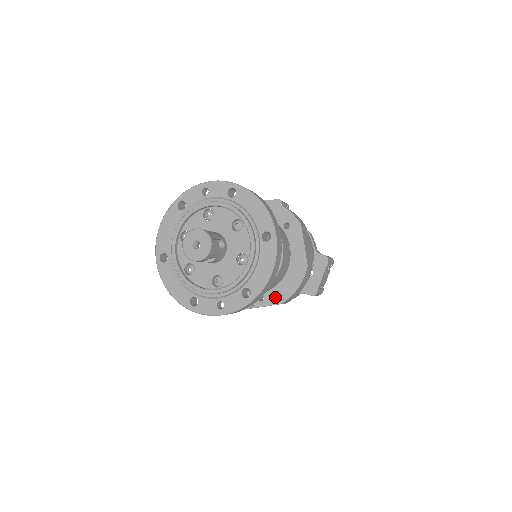
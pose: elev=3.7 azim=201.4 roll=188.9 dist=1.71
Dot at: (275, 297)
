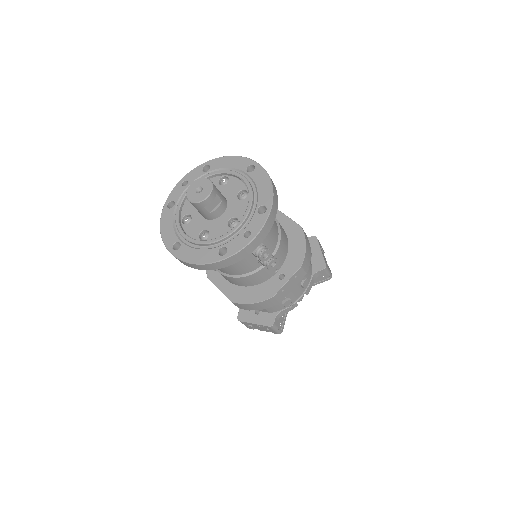
Dot at: (293, 266)
